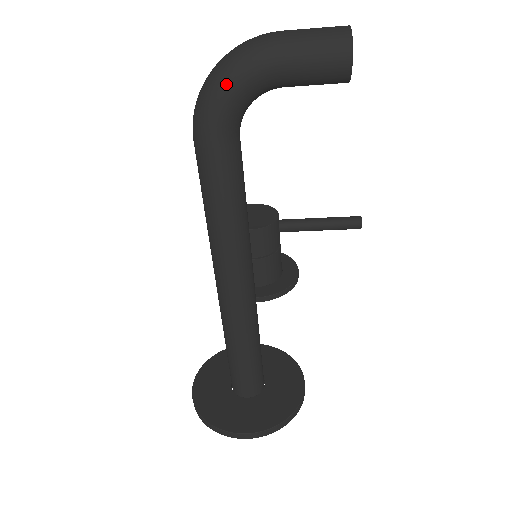
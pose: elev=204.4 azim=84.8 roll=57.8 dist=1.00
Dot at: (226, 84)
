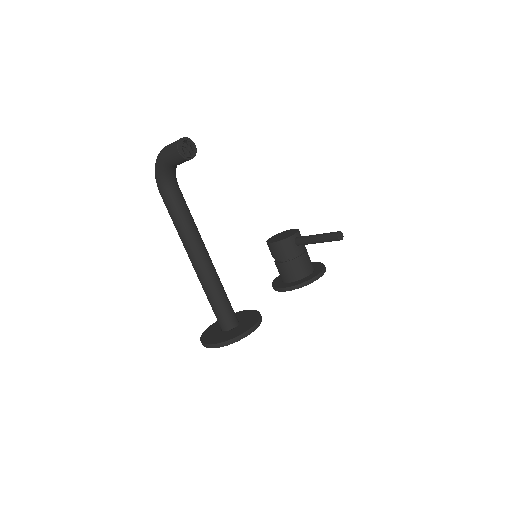
Dot at: (156, 169)
